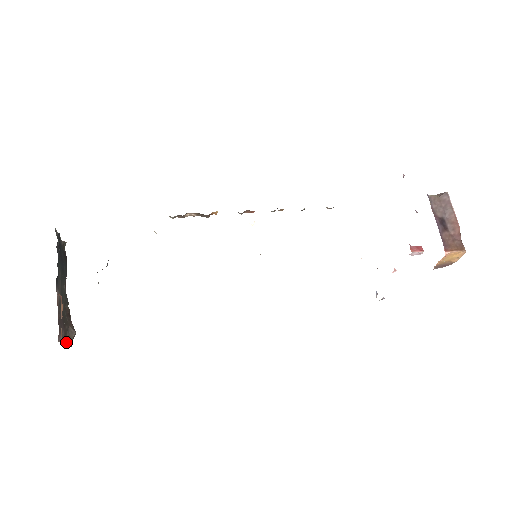
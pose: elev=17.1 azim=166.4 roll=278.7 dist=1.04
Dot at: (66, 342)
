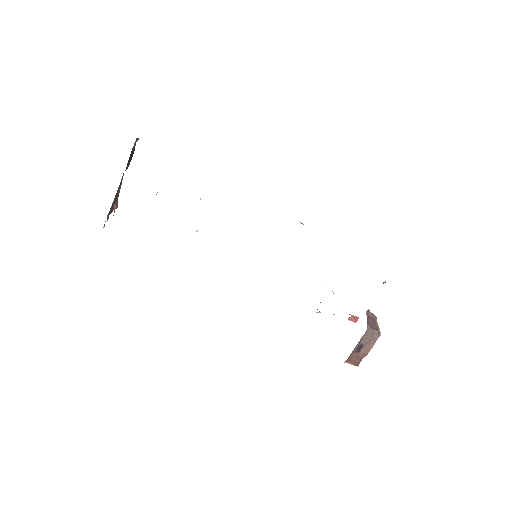
Dot at: (109, 213)
